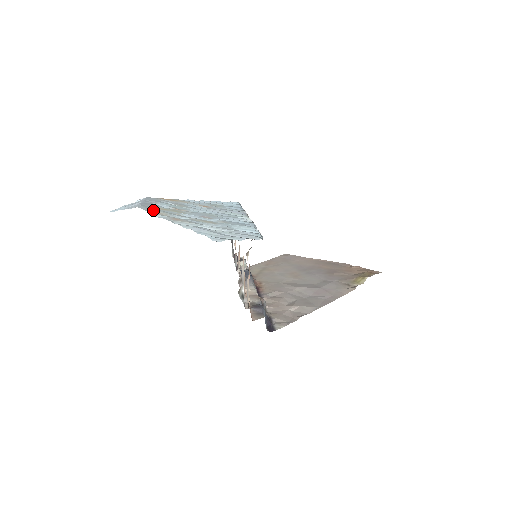
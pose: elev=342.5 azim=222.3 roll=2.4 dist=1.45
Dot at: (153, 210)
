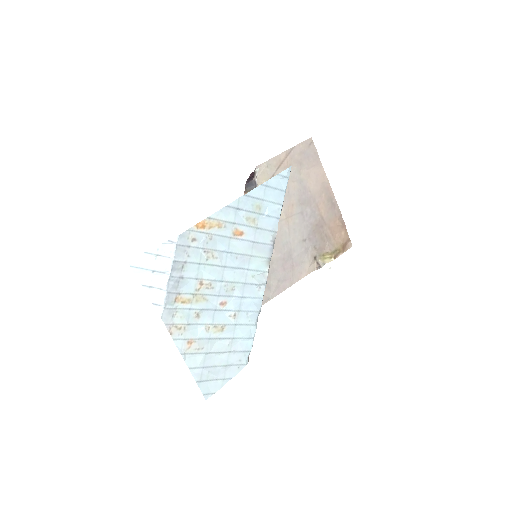
Dot at: (175, 319)
